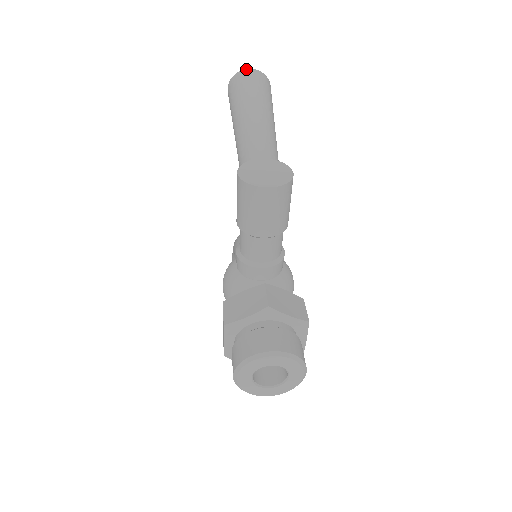
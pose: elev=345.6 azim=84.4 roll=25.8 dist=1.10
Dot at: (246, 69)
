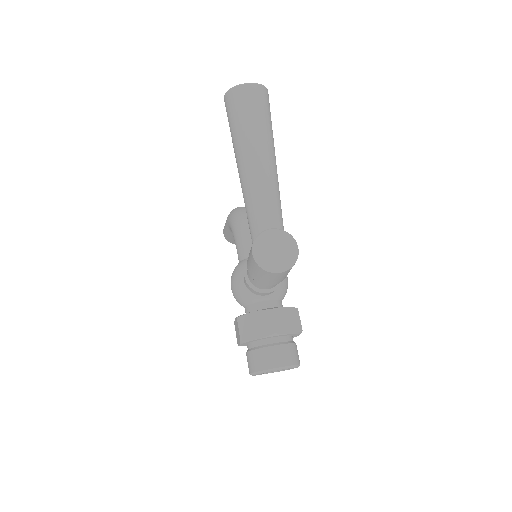
Dot at: (244, 84)
